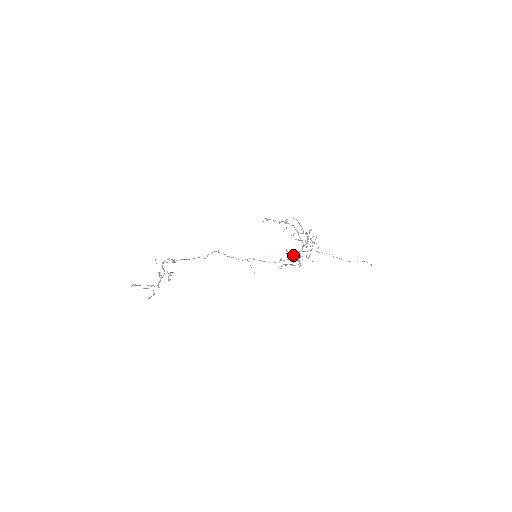
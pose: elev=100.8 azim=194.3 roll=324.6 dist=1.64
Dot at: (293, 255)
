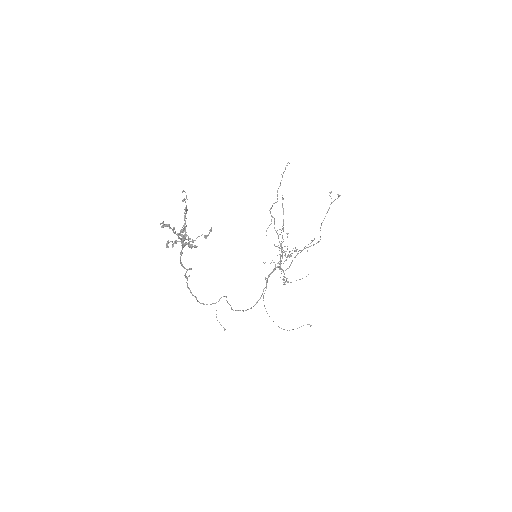
Dot at: (289, 255)
